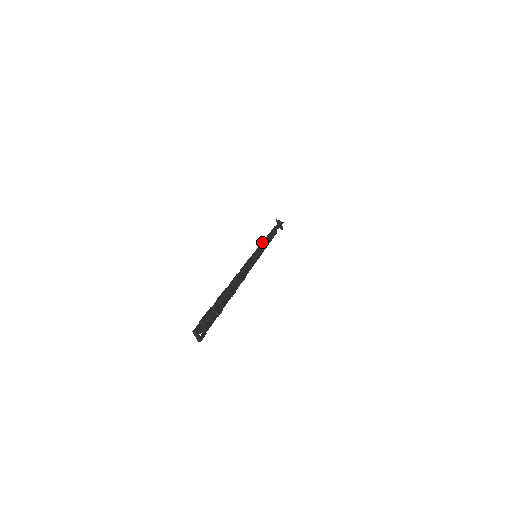
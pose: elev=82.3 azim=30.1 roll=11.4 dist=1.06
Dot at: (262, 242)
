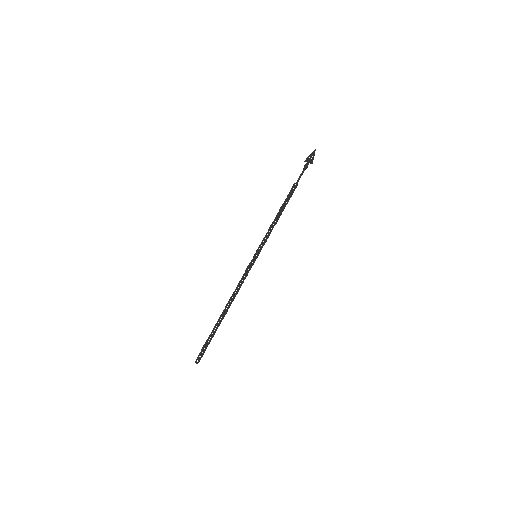
Dot at: (269, 229)
